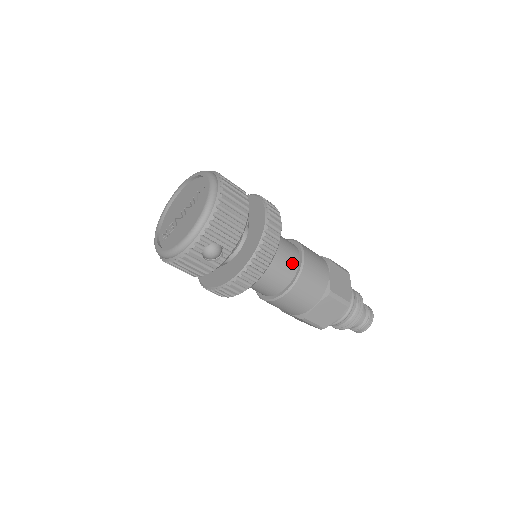
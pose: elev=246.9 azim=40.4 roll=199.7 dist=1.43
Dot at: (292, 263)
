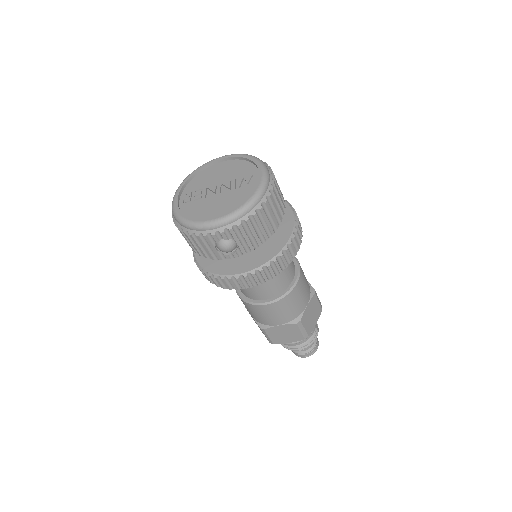
Dot at: (284, 282)
